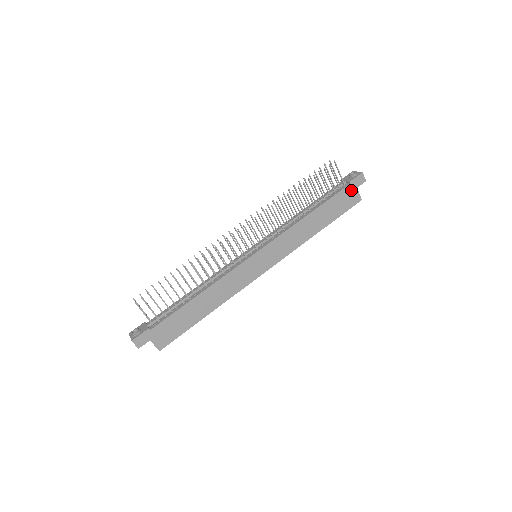
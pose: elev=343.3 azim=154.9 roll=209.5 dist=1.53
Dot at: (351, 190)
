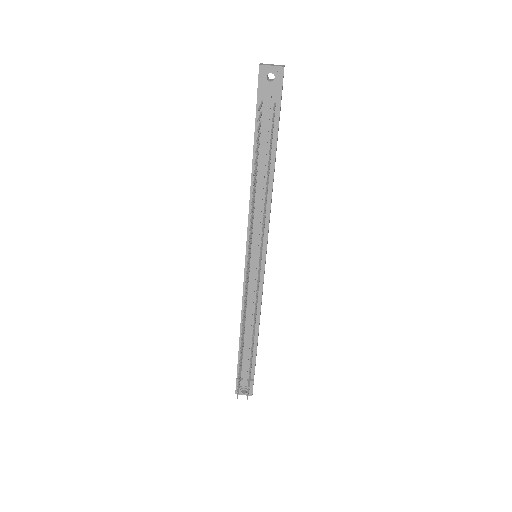
Dot at: (281, 98)
